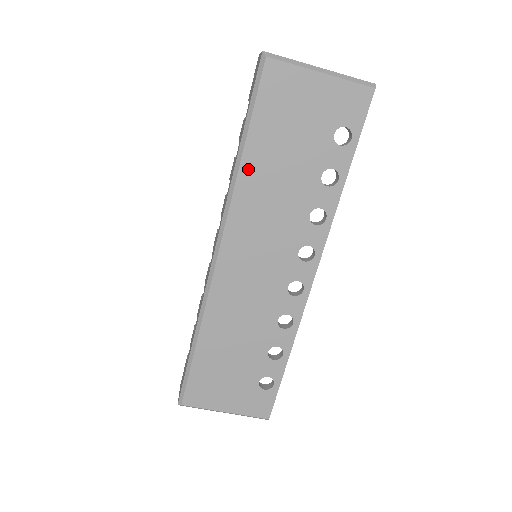
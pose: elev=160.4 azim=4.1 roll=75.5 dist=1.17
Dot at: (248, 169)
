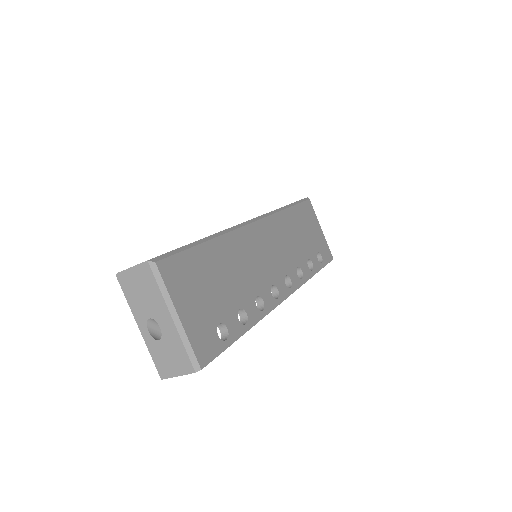
Dot at: (287, 215)
